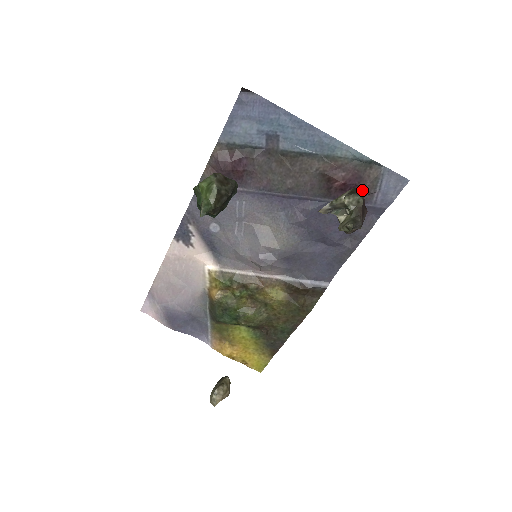
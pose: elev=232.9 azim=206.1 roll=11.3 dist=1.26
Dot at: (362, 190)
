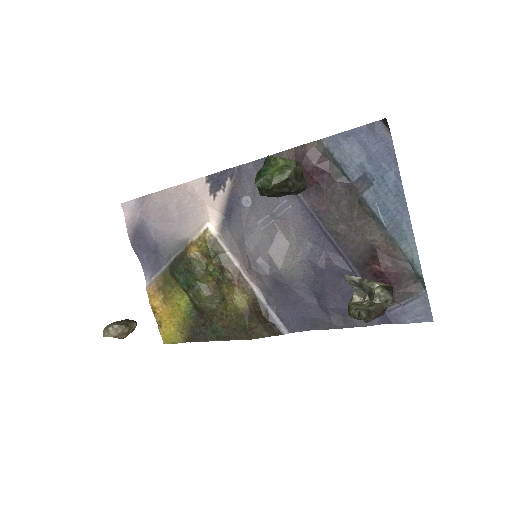
Dot at: occluded
